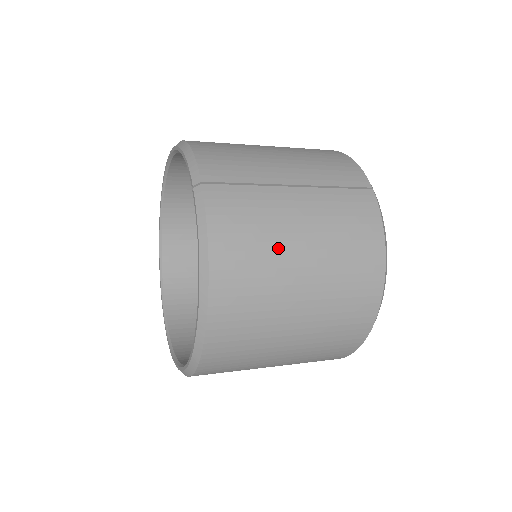
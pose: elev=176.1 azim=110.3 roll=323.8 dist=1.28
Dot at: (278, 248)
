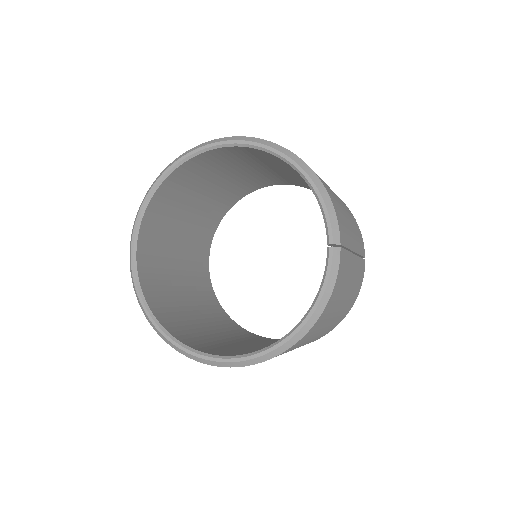
Dot at: (338, 305)
